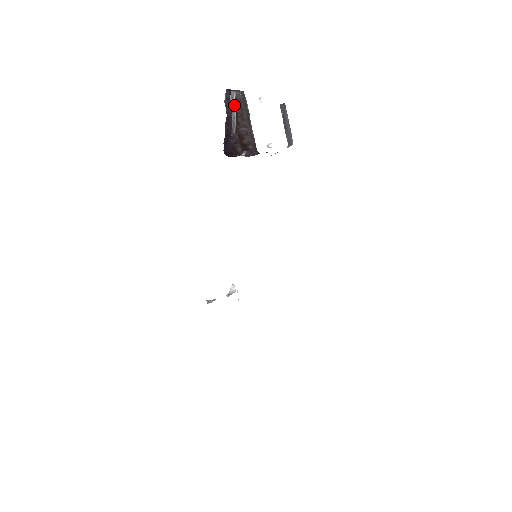
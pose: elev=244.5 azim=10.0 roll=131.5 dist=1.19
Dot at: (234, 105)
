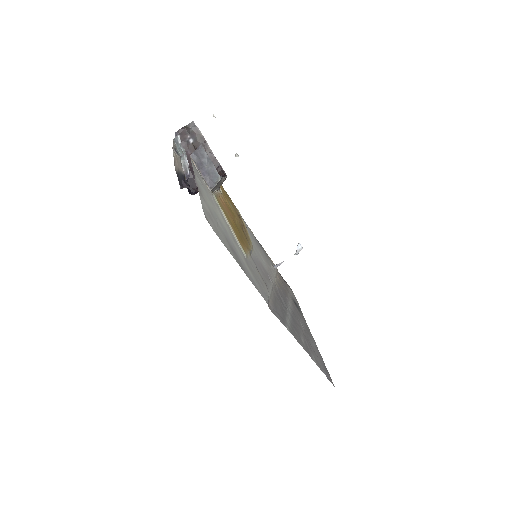
Dot at: (181, 149)
